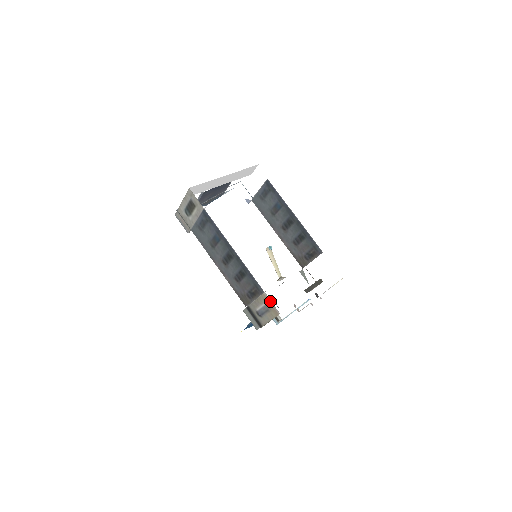
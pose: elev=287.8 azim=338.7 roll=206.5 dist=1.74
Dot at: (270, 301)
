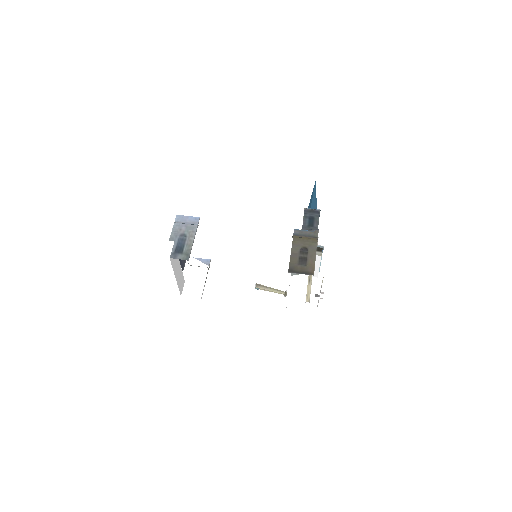
Dot at: occluded
